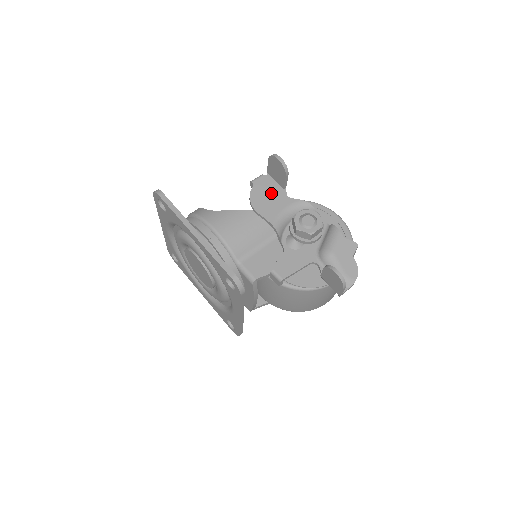
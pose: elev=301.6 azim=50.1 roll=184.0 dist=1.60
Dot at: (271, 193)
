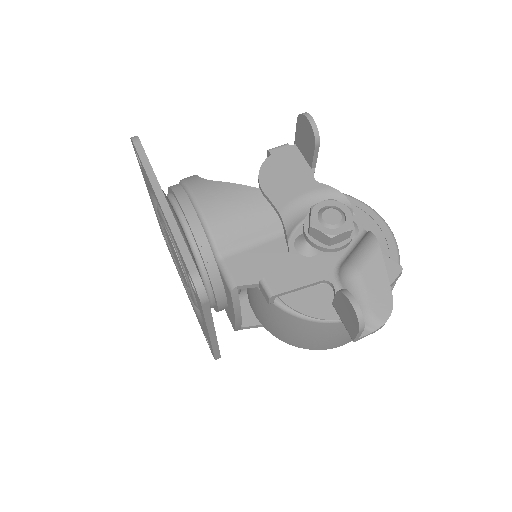
Dot at: (292, 170)
